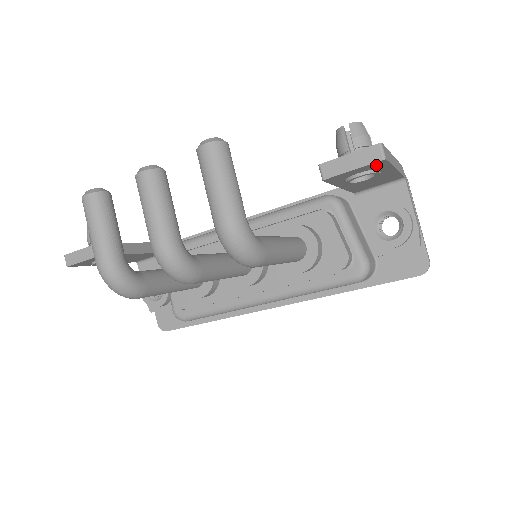
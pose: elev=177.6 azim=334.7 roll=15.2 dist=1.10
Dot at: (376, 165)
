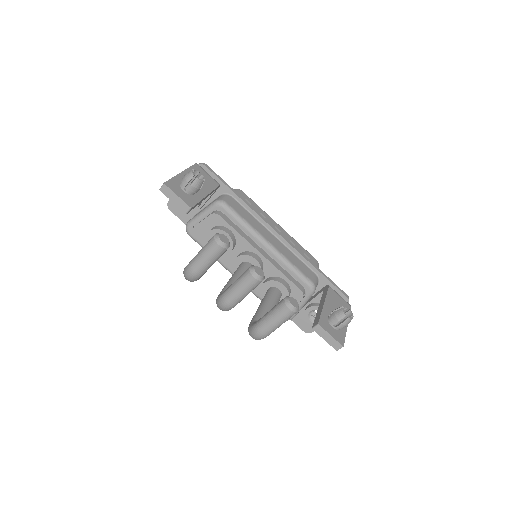
Dot at: occluded
